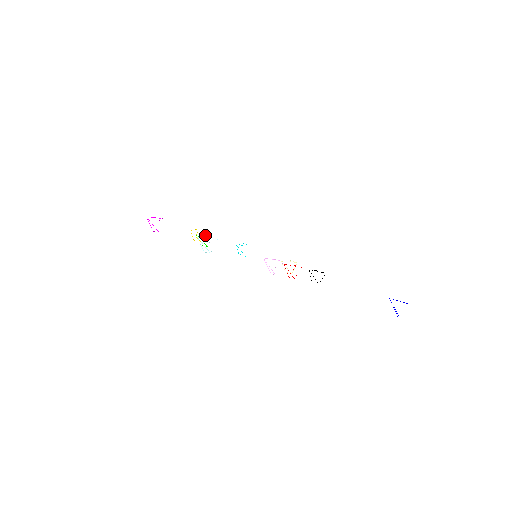
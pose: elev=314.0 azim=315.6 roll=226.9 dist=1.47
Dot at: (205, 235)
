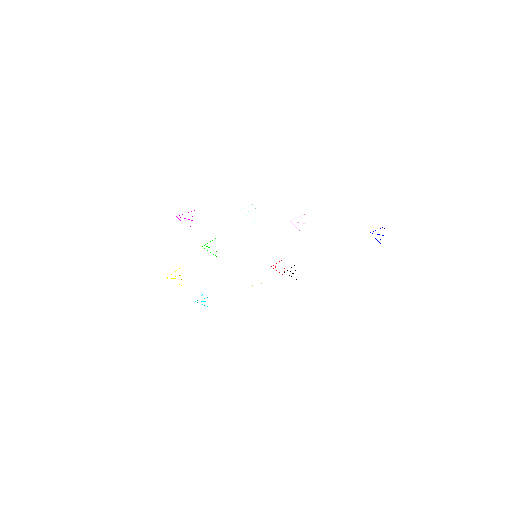
Dot at: occluded
